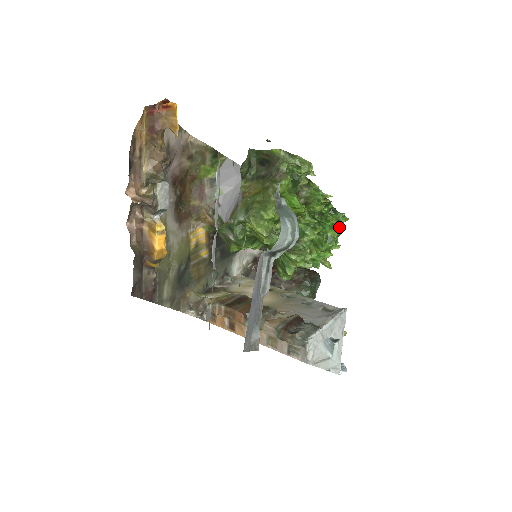
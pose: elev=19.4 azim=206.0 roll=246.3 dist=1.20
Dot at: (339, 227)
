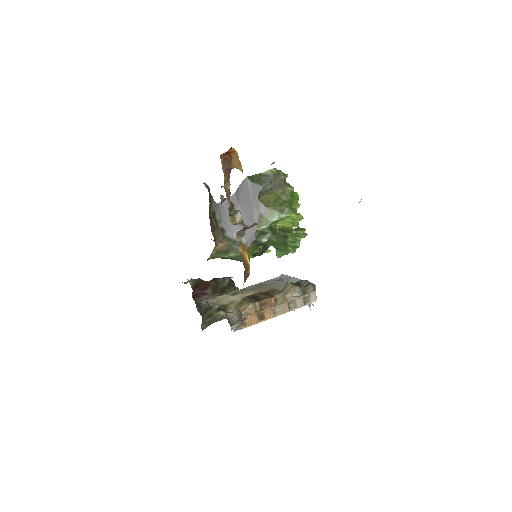
Dot at: occluded
